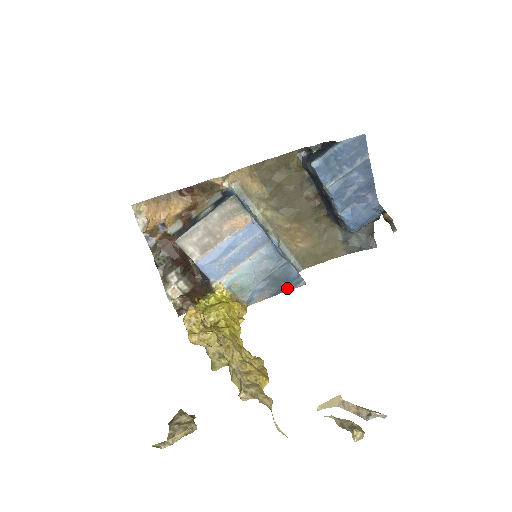
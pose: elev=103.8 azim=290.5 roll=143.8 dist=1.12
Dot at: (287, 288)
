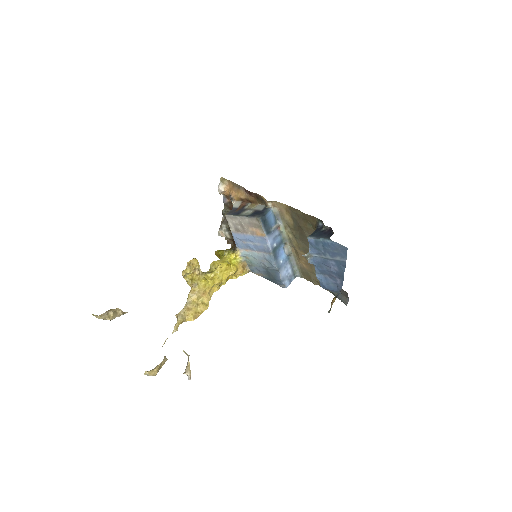
Dot at: (274, 281)
